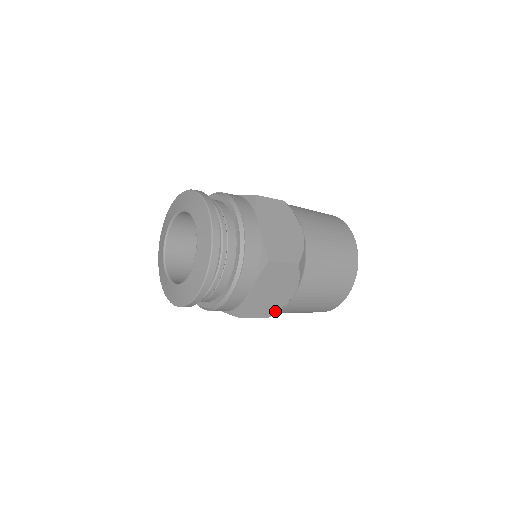
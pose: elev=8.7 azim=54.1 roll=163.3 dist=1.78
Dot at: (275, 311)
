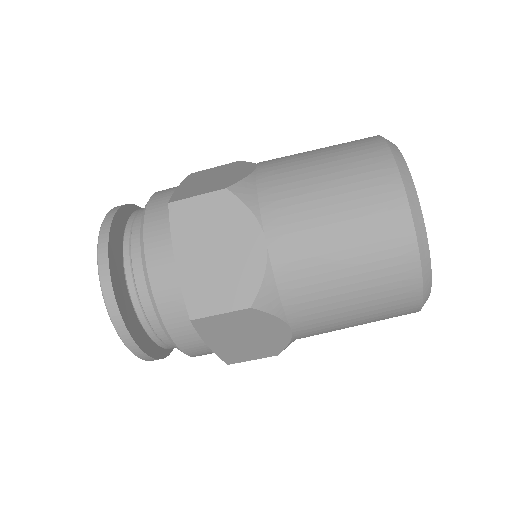
Dot at: (255, 290)
